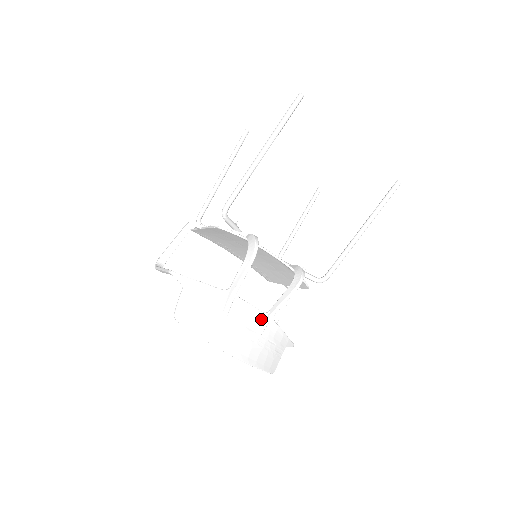
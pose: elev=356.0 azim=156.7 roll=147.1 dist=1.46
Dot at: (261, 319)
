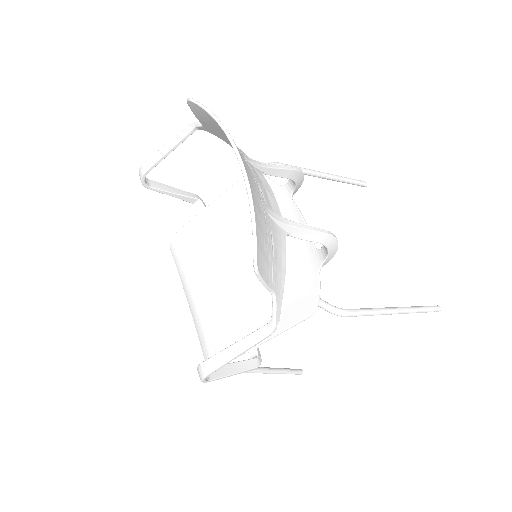
Dot at: (275, 211)
